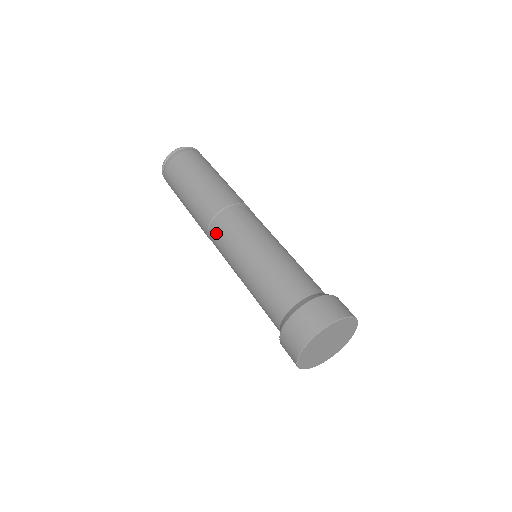
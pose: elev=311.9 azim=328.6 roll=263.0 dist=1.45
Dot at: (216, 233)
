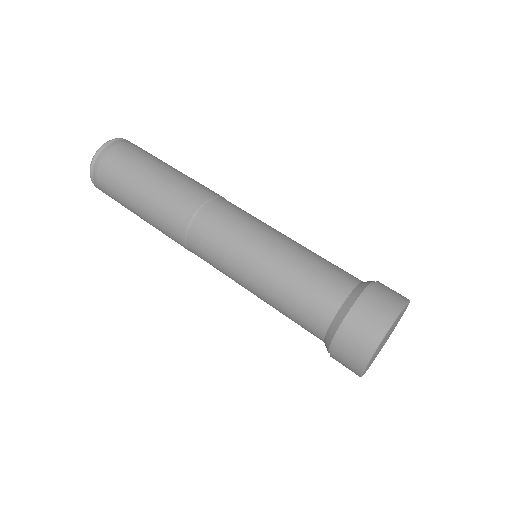
Dot at: occluded
